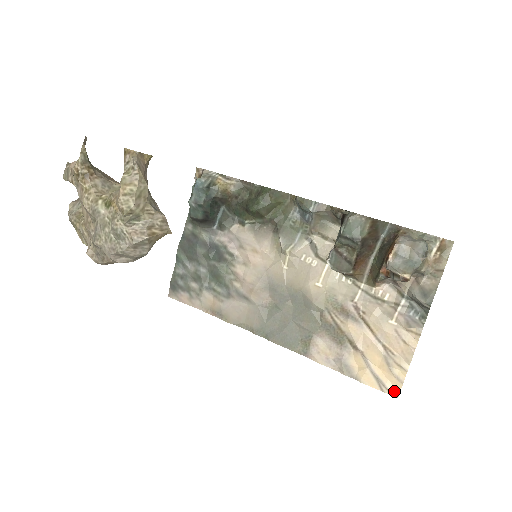
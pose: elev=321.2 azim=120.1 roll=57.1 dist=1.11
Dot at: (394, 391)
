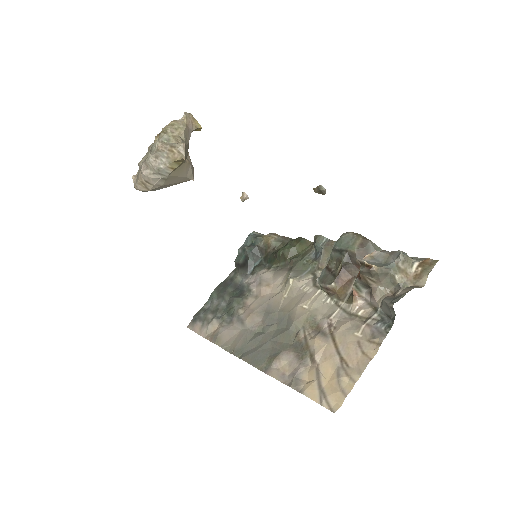
Dot at: (334, 405)
